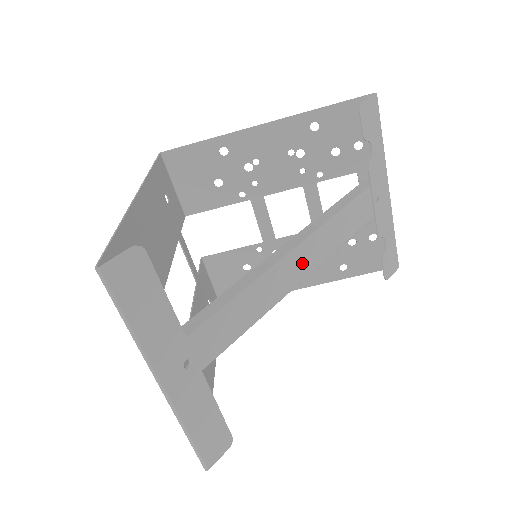
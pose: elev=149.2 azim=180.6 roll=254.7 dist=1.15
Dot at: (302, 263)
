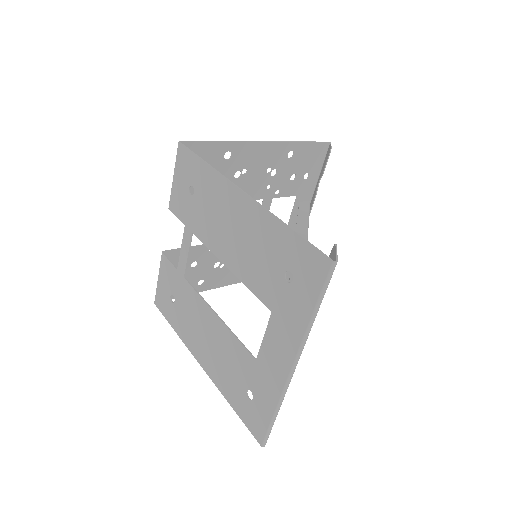
Dot at: occluded
